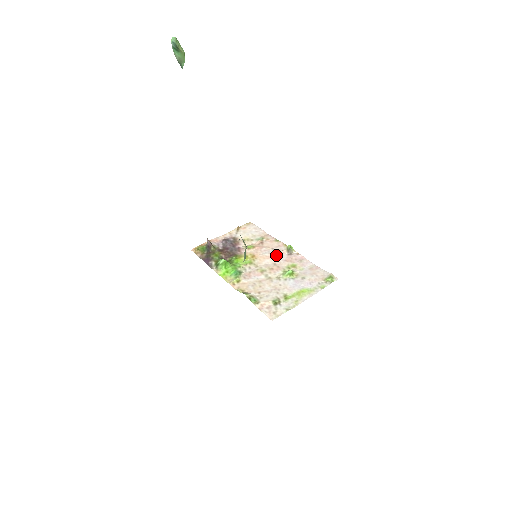
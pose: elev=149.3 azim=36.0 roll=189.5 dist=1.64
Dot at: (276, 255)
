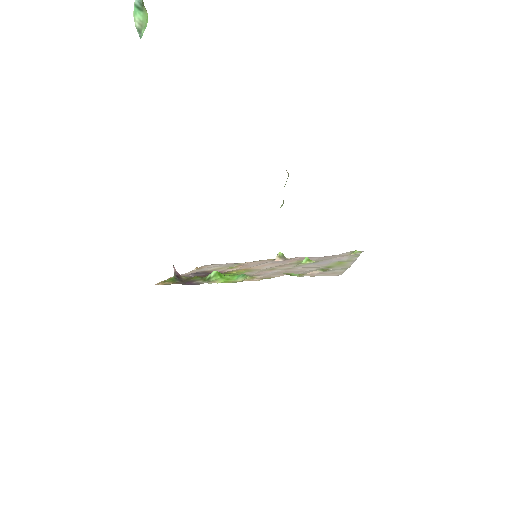
Dot at: (271, 263)
